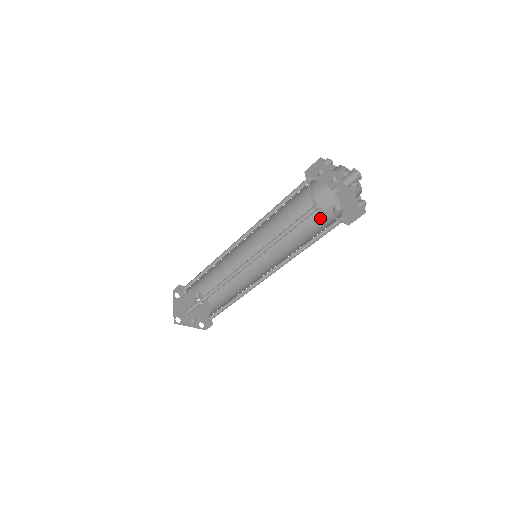
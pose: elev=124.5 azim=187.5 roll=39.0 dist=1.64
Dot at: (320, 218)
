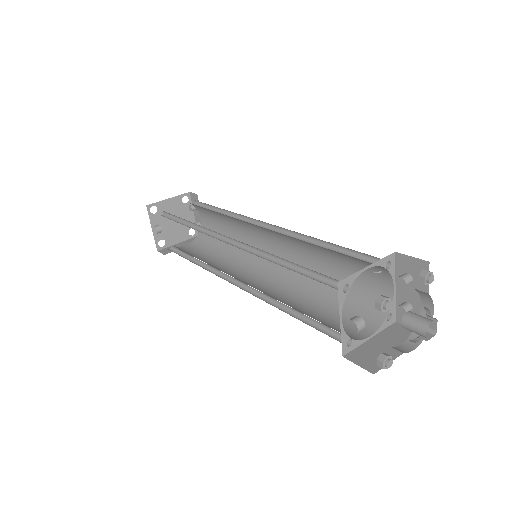
Dot at: occluded
